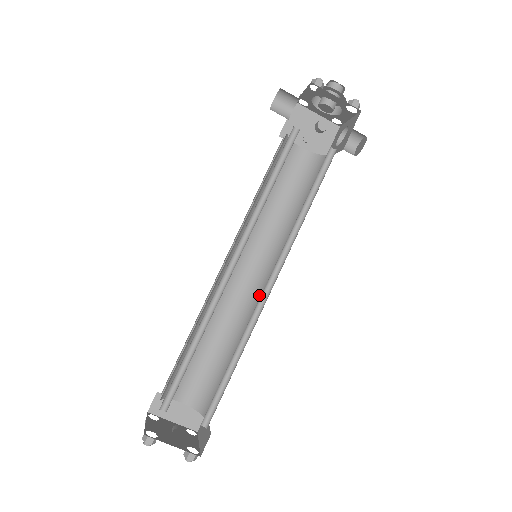
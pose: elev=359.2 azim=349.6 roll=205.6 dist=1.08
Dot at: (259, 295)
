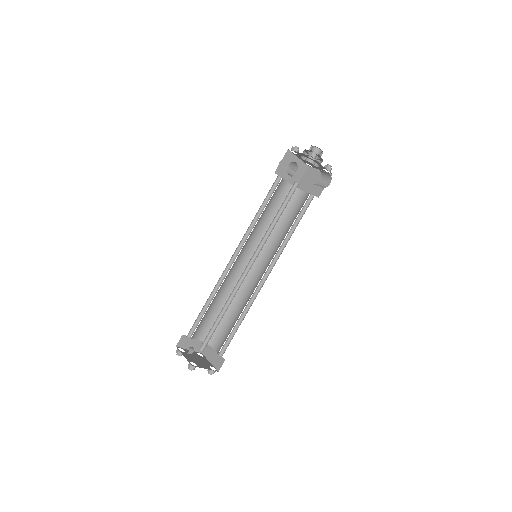
Dot at: occluded
